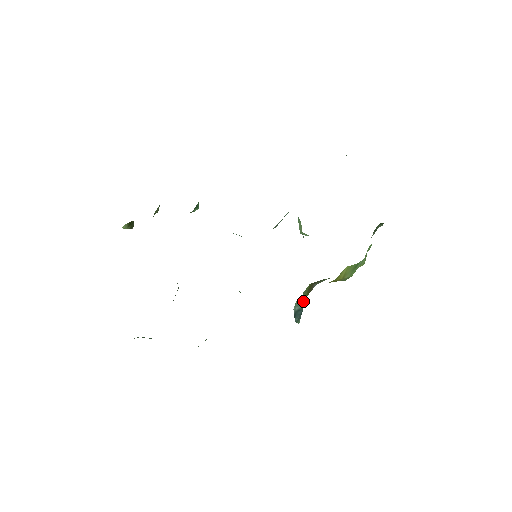
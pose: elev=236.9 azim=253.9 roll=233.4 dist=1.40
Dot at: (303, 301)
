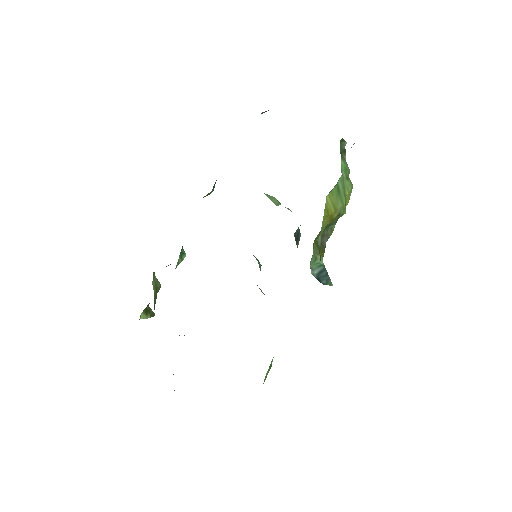
Dot at: (321, 262)
